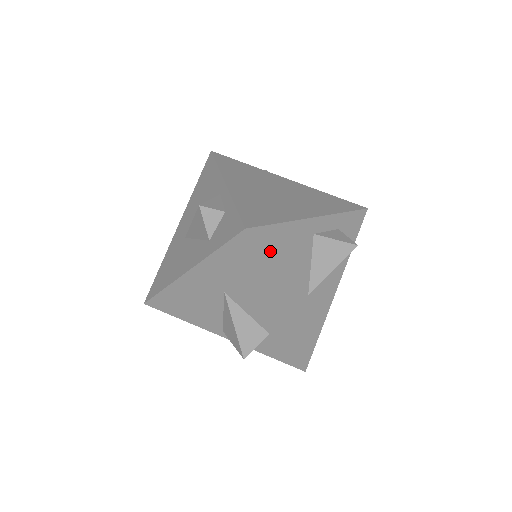
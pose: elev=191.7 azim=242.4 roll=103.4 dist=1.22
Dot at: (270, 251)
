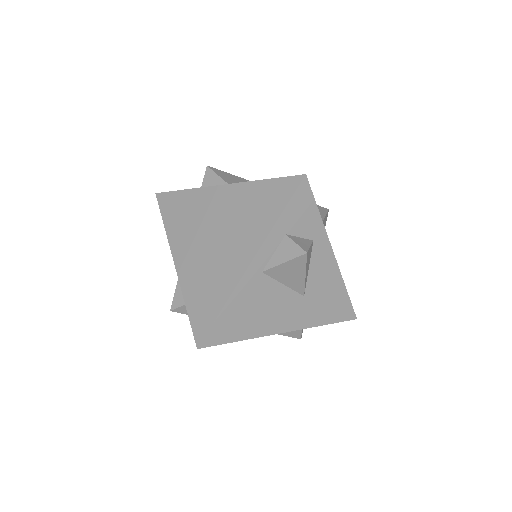
Dot at: (233, 329)
